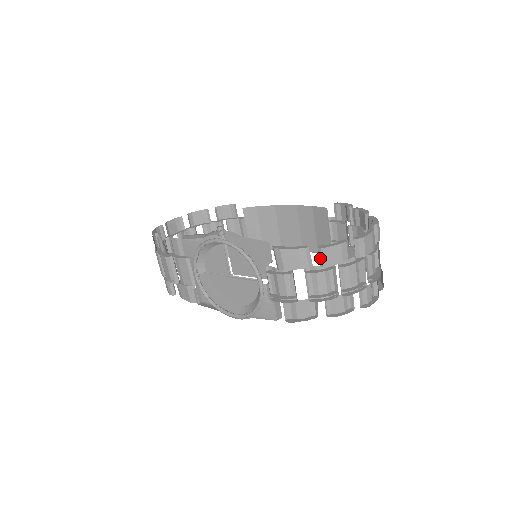
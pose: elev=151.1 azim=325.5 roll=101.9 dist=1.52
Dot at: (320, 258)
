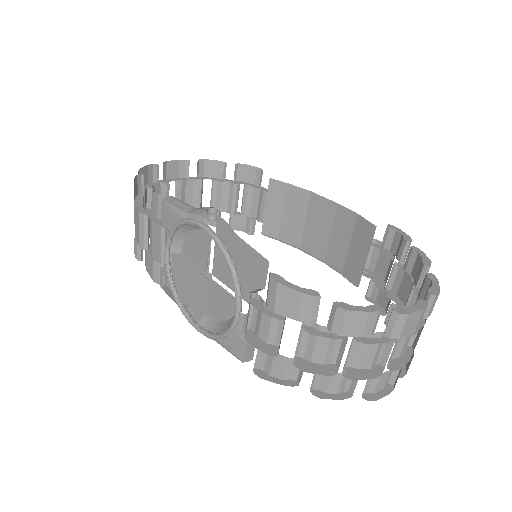
Dot at: (331, 318)
